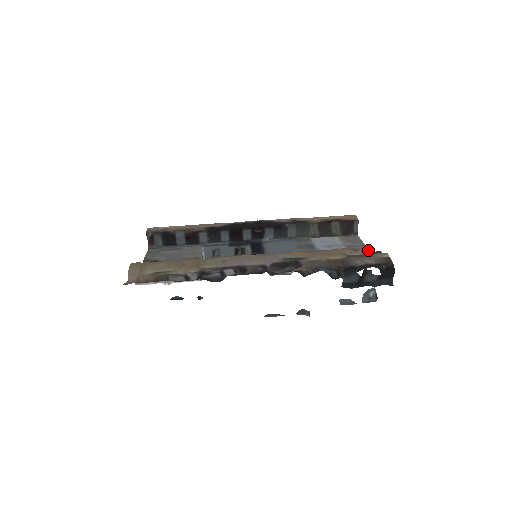
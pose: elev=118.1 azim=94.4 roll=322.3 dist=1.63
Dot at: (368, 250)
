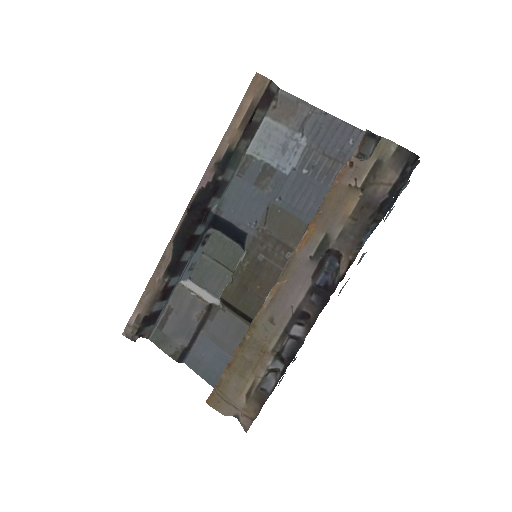
Dot at: (328, 115)
